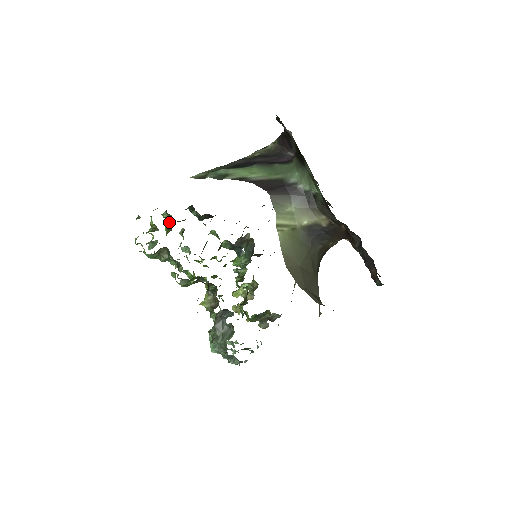
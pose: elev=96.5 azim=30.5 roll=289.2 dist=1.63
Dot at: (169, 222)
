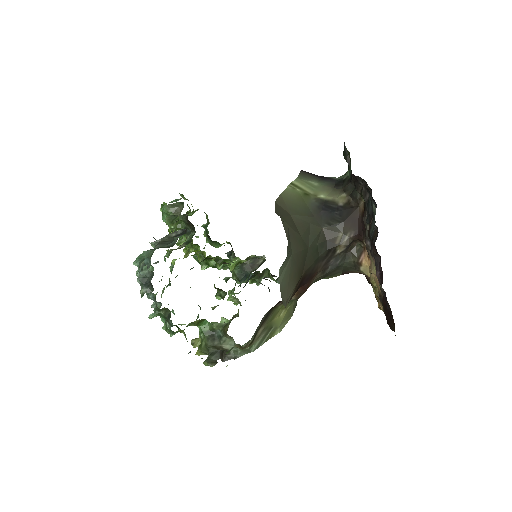
Dot at: occluded
